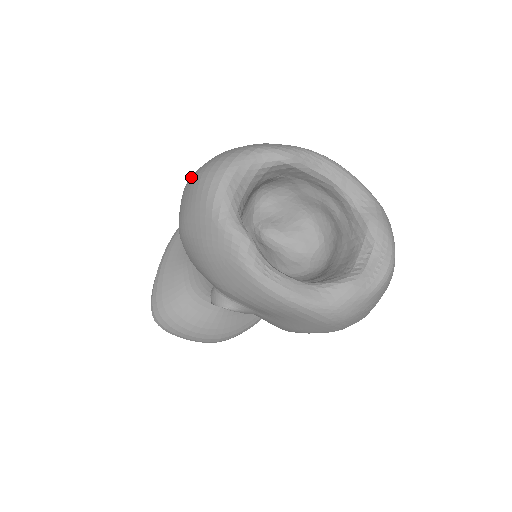
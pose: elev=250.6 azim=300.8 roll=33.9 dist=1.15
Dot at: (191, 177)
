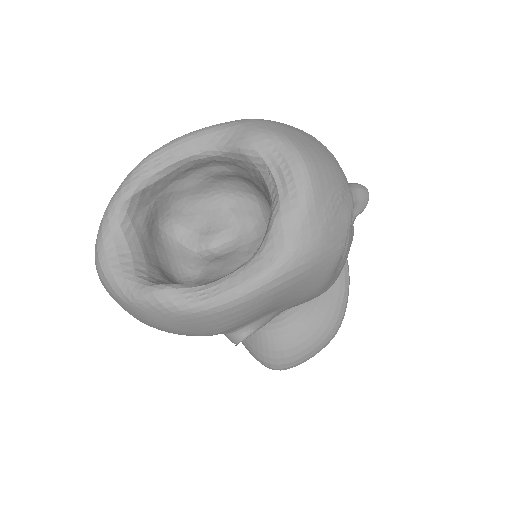
Dot at: occluded
